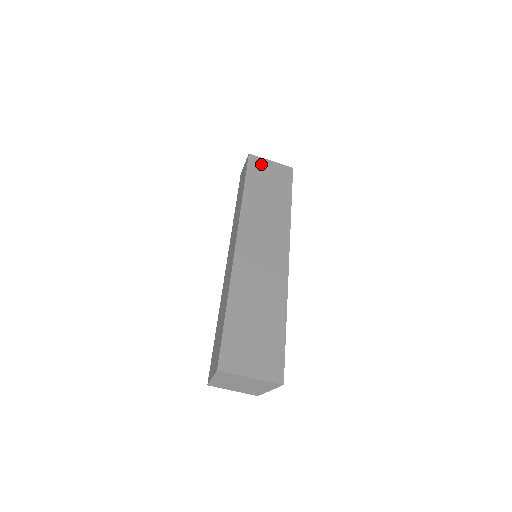
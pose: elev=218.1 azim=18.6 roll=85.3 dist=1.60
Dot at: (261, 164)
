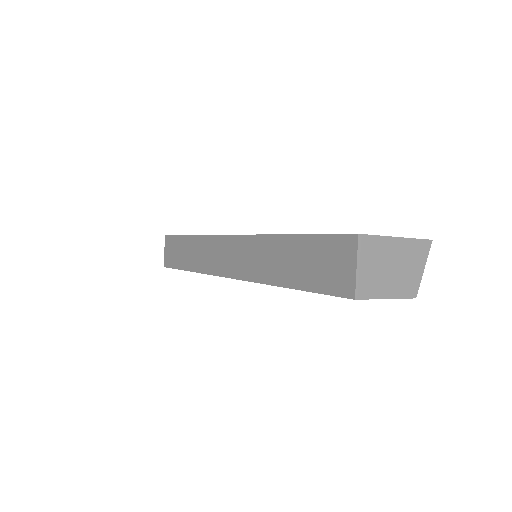
Dot at: occluded
